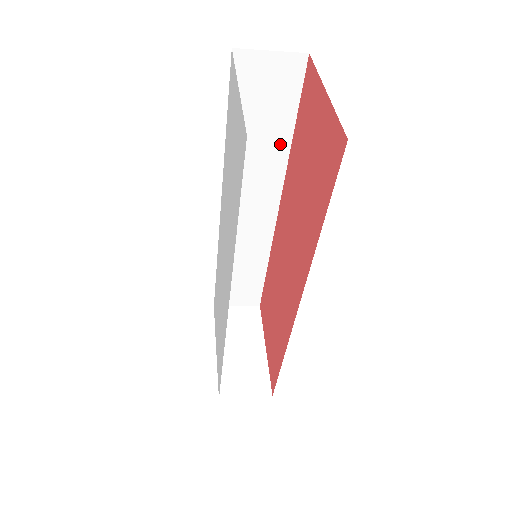
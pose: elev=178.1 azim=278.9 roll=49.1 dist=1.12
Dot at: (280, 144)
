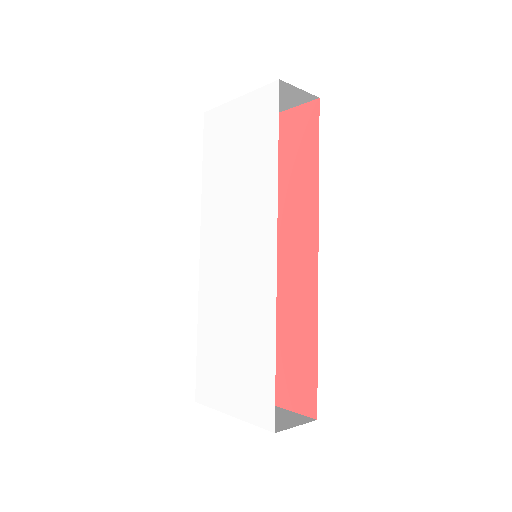
Dot at: occluded
